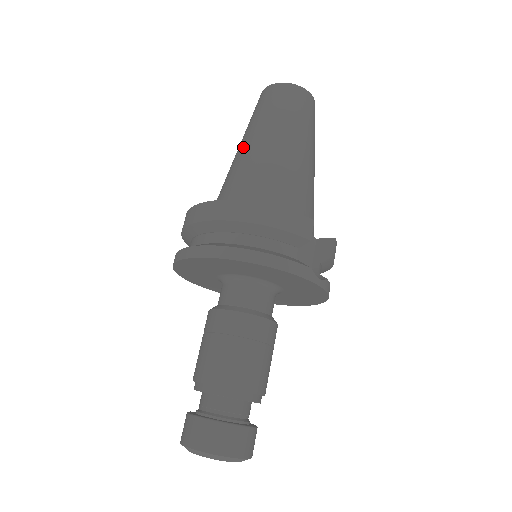
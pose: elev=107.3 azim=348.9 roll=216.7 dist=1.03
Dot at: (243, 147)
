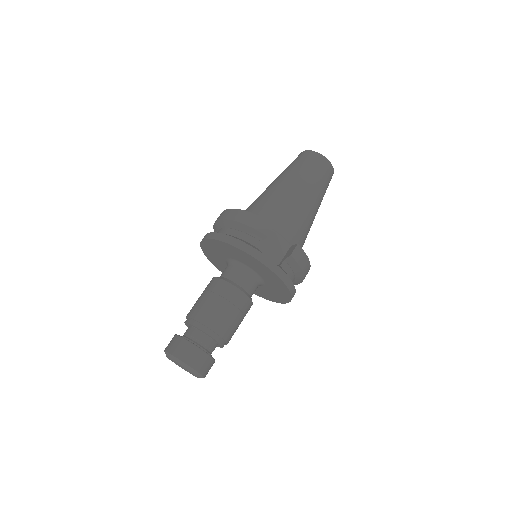
Dot at: occluded
